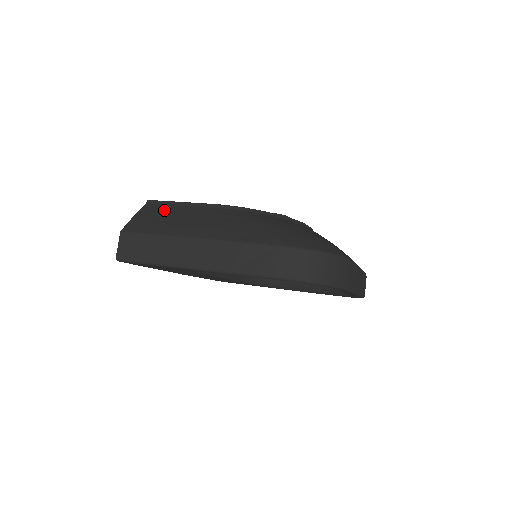
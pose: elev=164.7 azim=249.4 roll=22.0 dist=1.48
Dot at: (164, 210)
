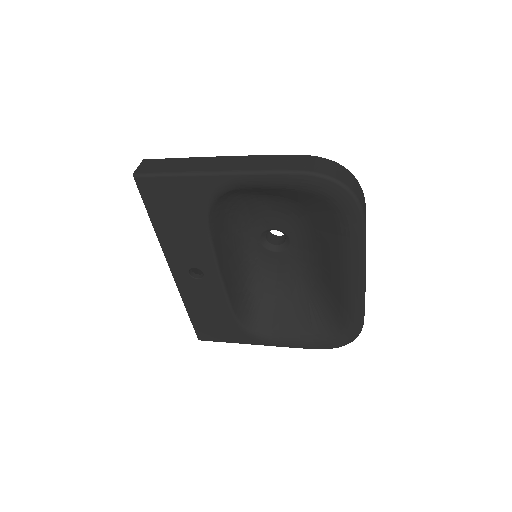
Dot at: occluded
